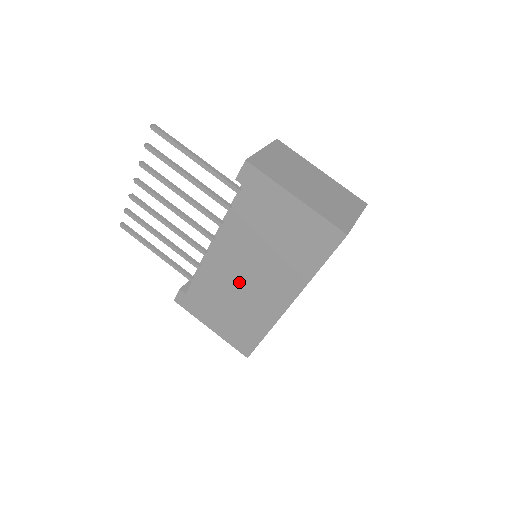
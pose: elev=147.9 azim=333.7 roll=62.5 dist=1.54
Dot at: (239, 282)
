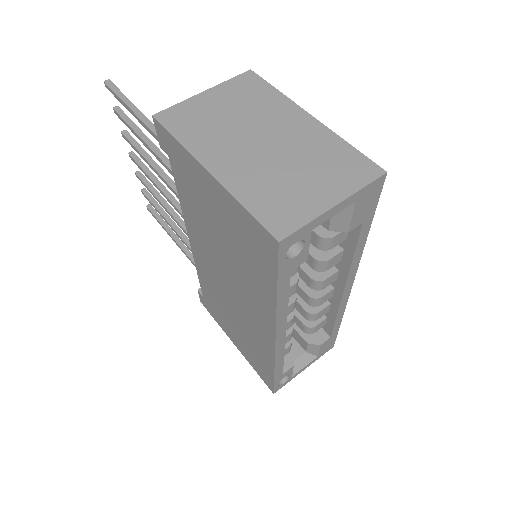
Dot at: (226, 294)
